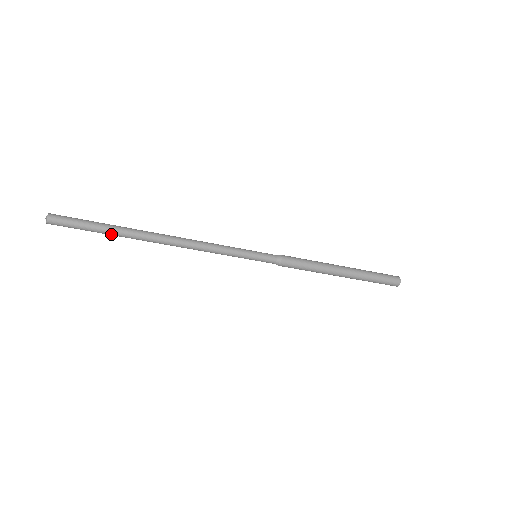
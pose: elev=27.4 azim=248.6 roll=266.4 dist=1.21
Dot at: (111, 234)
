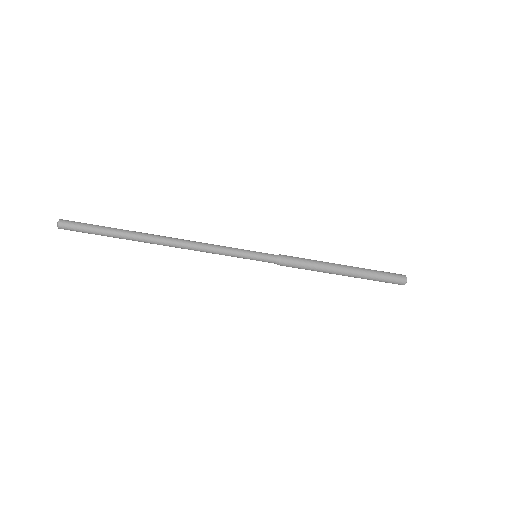
Dot at: (117, 237)
